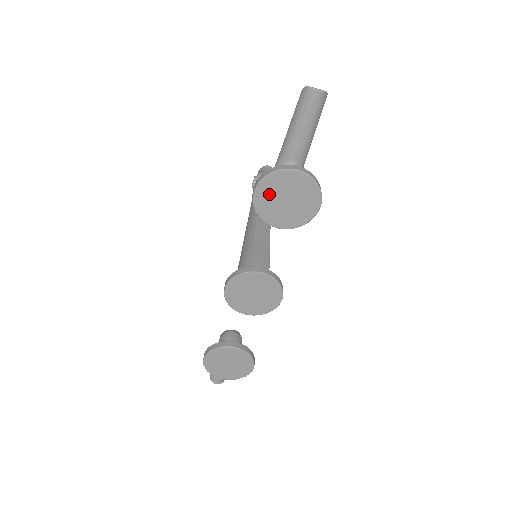
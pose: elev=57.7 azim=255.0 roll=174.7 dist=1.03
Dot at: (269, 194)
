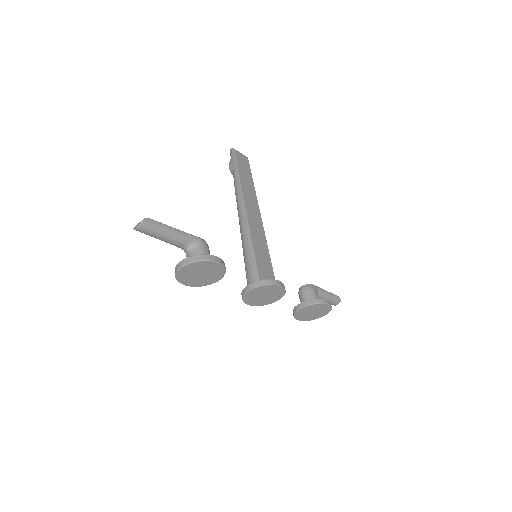
Dot at: (190, 280)
